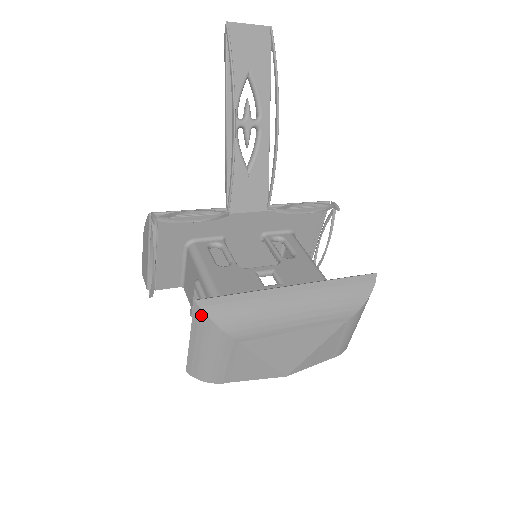
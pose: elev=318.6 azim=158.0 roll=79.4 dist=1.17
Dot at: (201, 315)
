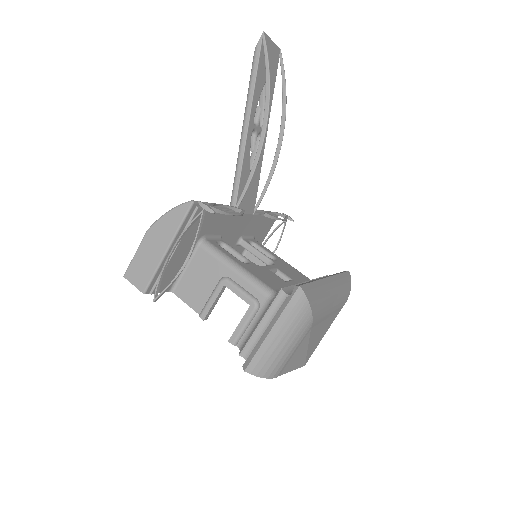
Dot at: (301, 300)
